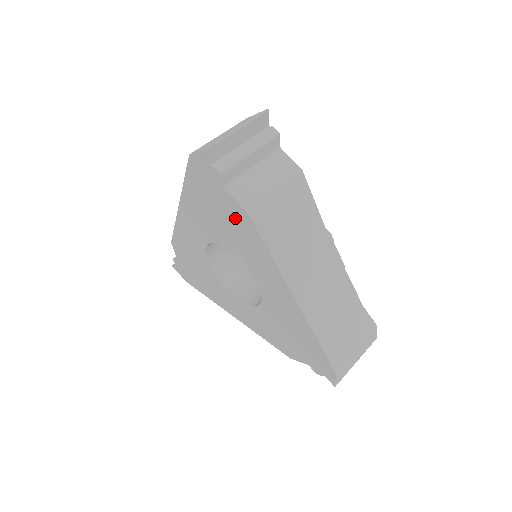
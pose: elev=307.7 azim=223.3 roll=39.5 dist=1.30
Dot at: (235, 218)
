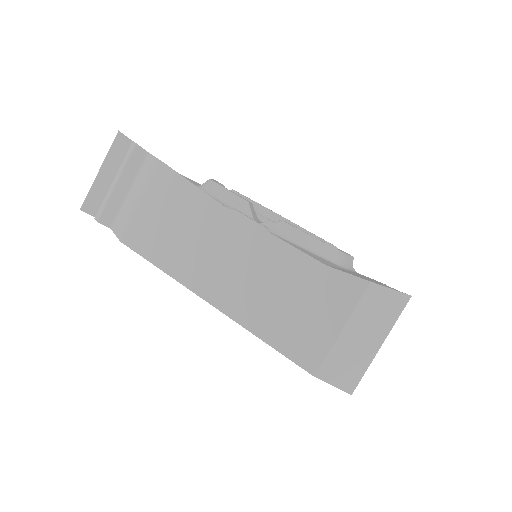
Dot at: occluded
